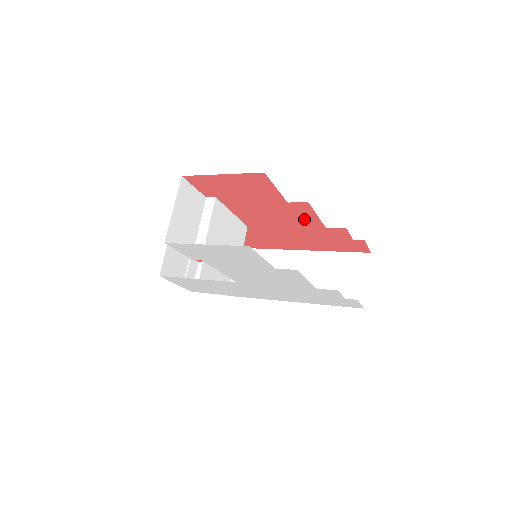
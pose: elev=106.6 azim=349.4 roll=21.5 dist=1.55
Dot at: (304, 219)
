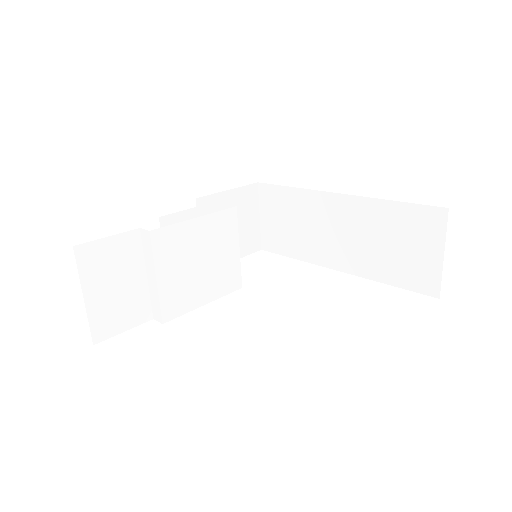
Dot at: occluded
